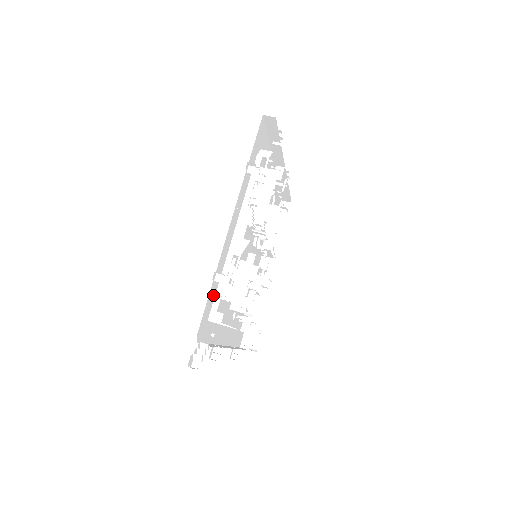
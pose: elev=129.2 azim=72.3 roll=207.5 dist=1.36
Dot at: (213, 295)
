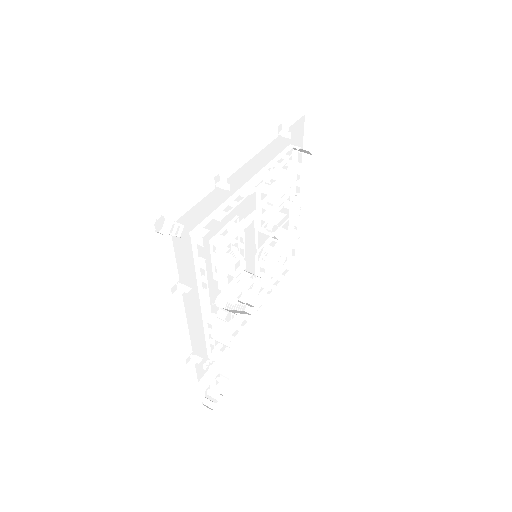
Dot at: (206, 211)
